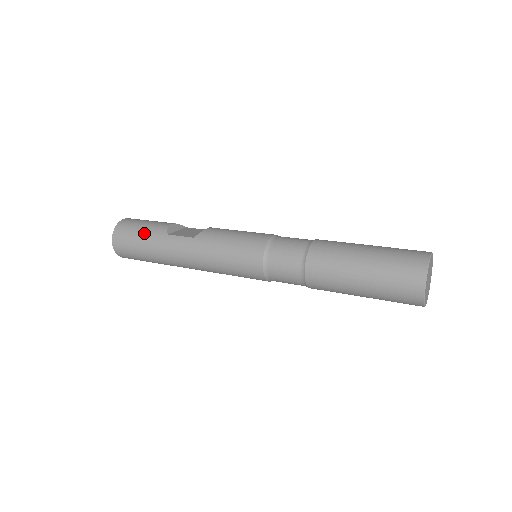
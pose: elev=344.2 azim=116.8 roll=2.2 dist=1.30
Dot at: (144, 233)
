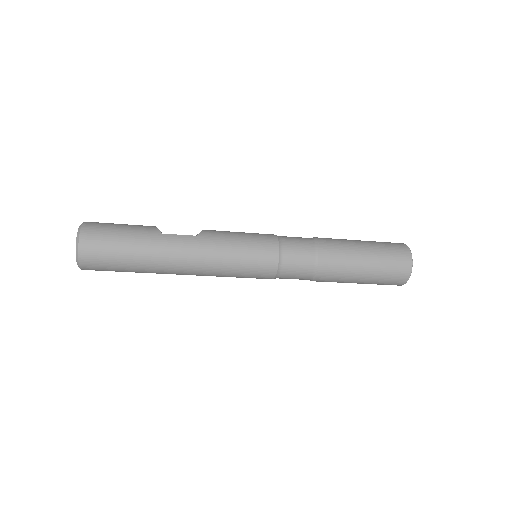
Dot at: (129, 233)
